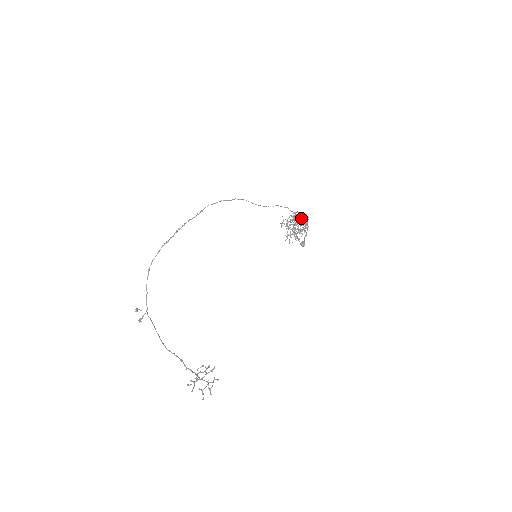
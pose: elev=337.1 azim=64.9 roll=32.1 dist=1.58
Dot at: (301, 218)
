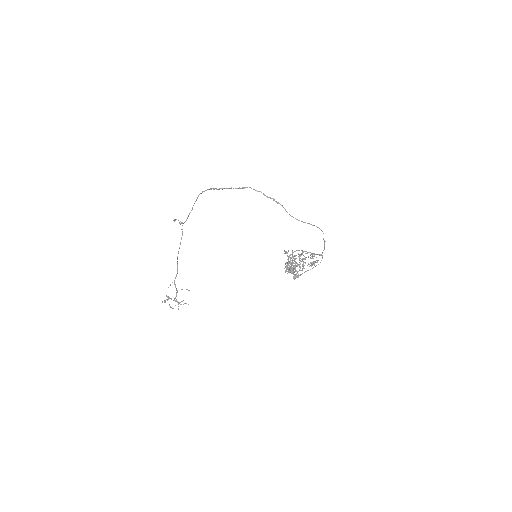
Dot at: (303, 261)
